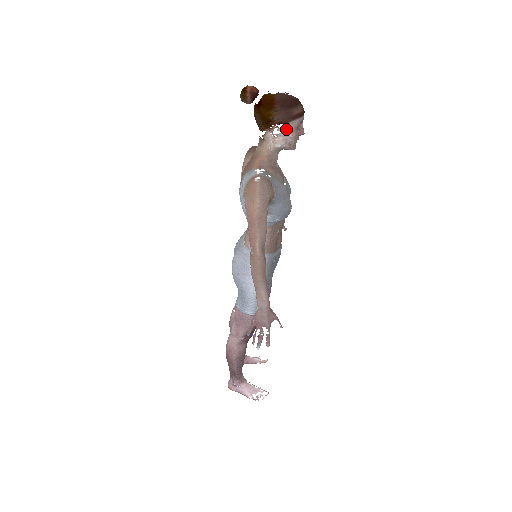
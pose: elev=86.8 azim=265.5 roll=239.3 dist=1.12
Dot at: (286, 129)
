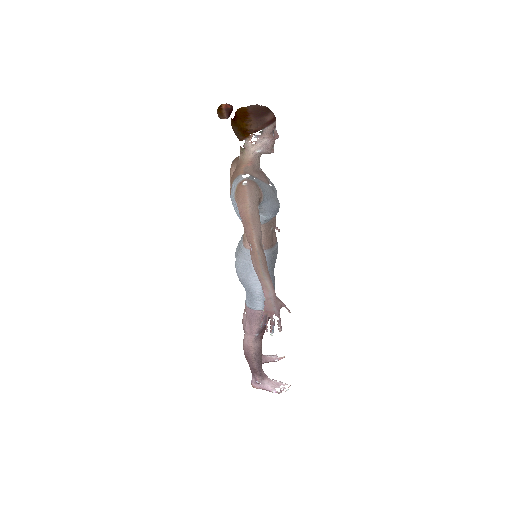
Dot at: (262, 135)
